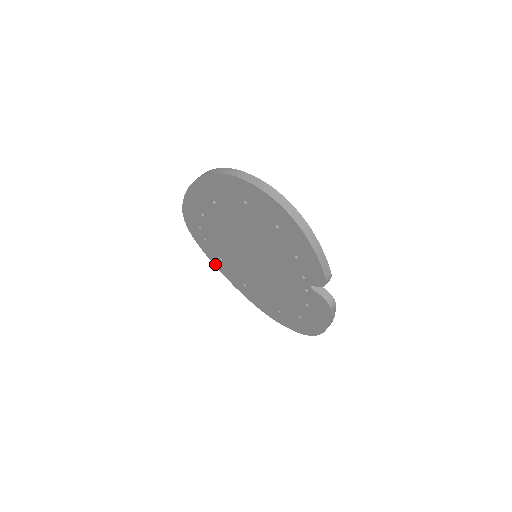
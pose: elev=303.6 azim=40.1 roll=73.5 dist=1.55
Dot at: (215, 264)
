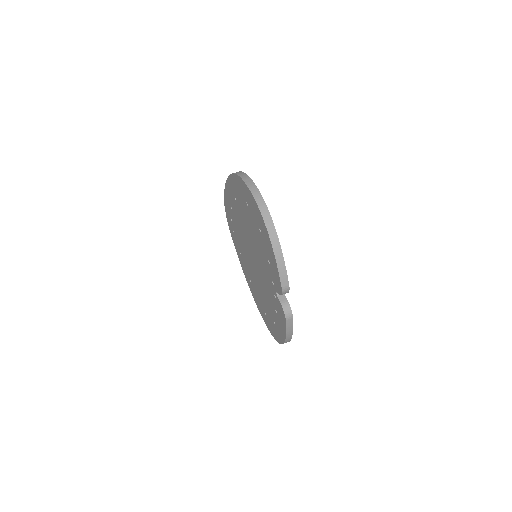
Dot at: (238, 257)
